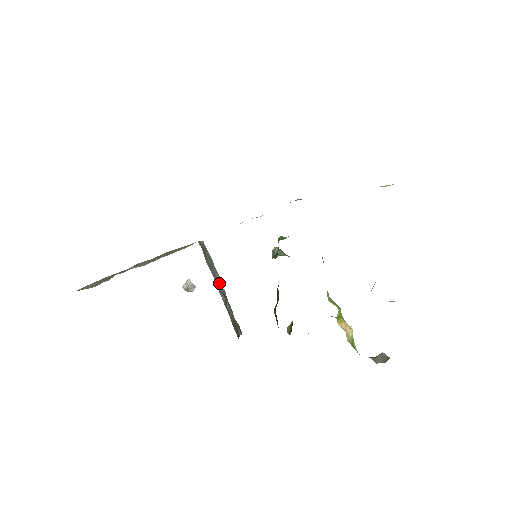
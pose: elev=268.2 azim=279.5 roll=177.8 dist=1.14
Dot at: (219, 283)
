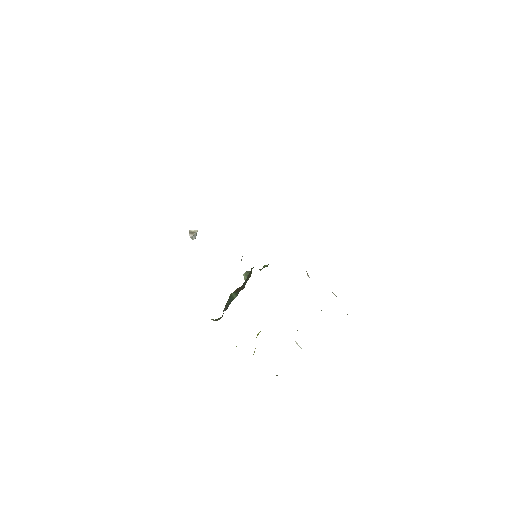
Dot at: occluded
